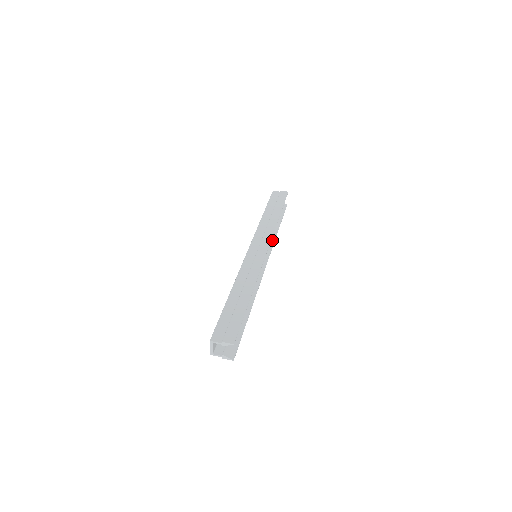
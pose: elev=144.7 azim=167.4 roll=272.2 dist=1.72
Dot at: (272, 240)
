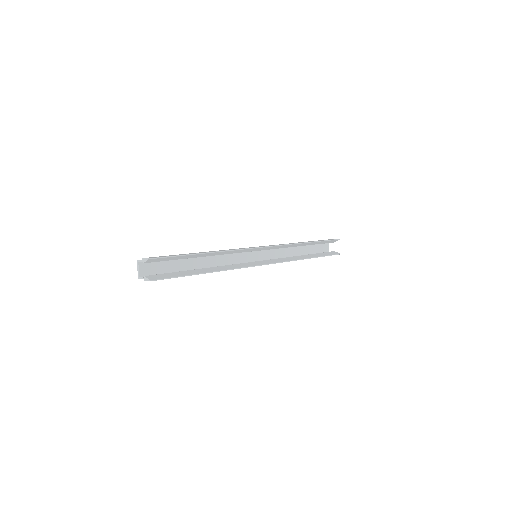
Dot at: (291, 259)
